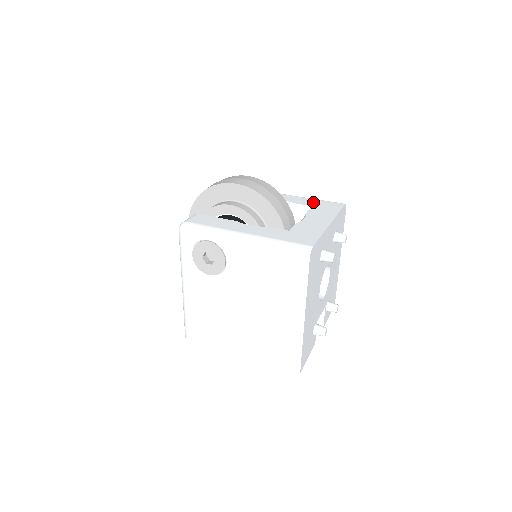
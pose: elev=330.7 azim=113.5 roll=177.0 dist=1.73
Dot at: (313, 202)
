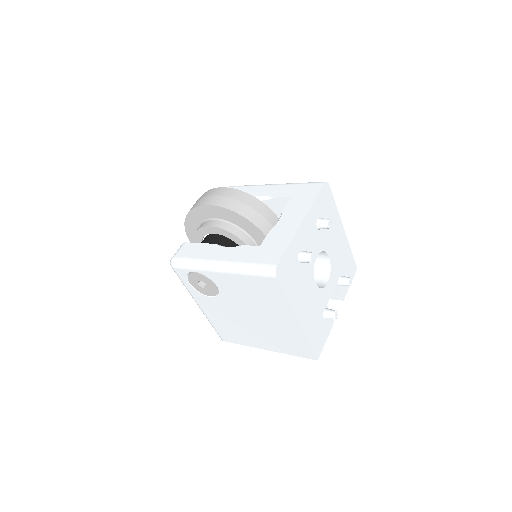
Dot at: (292, 190)
